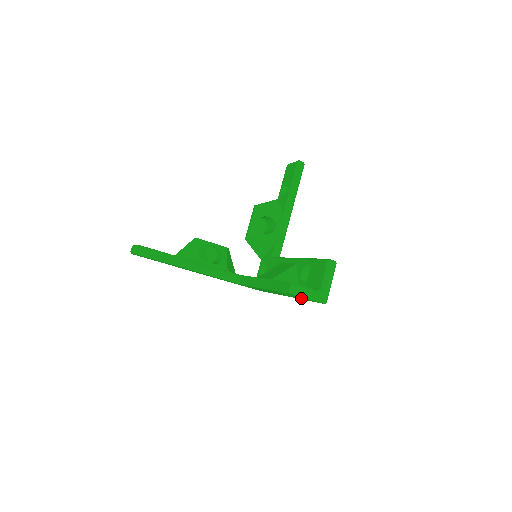
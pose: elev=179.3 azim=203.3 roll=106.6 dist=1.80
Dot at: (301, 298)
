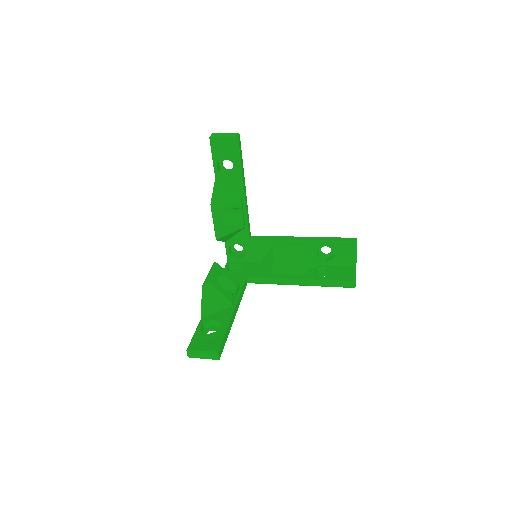
Dot at: occluded
